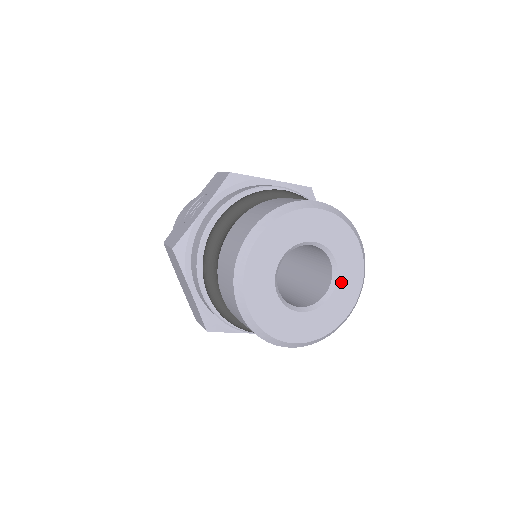
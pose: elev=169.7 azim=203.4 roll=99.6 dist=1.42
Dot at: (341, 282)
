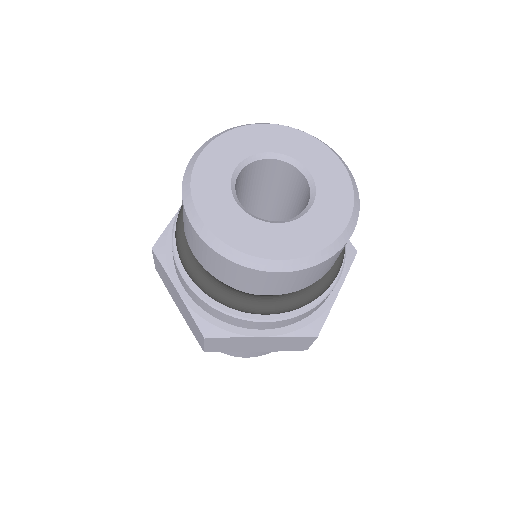
Dot at: (322, 190)
